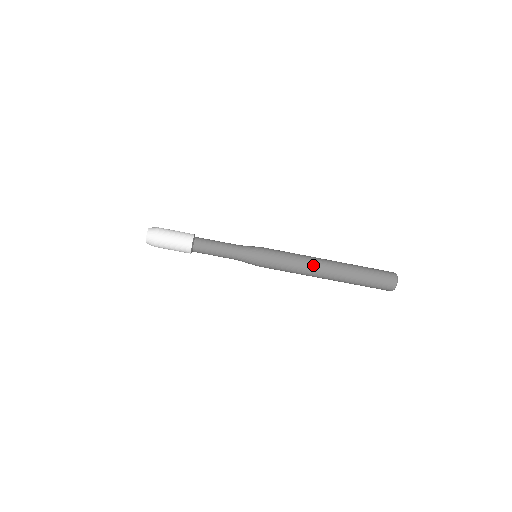
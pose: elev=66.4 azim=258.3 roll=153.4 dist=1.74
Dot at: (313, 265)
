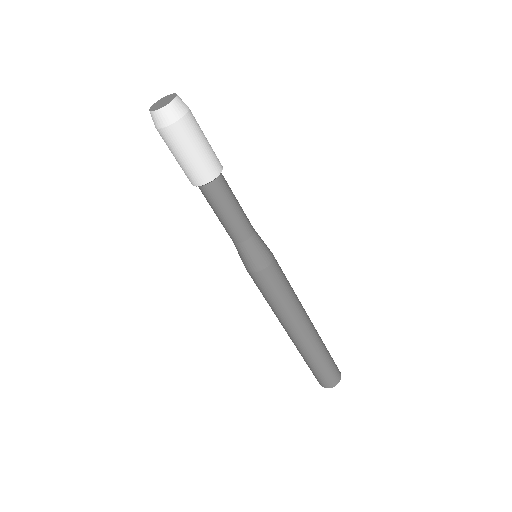
Dot at: (303, 308)
